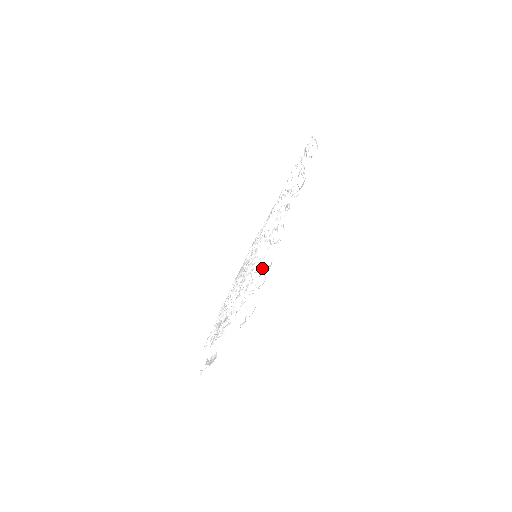
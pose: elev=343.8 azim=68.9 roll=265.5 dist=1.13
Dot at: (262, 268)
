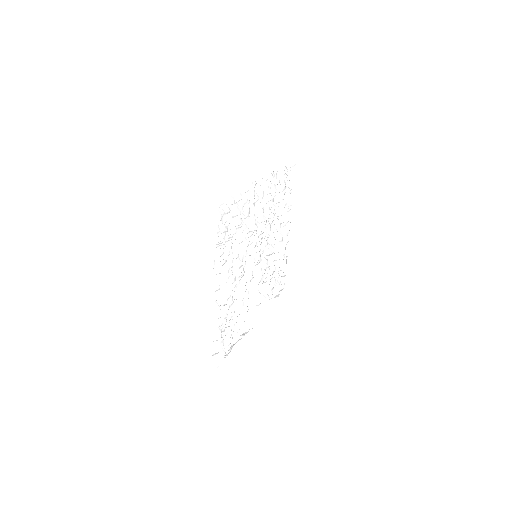
Dot at: (231, 194)
